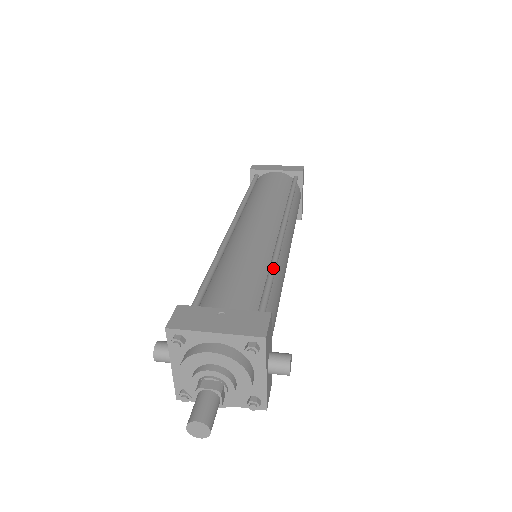
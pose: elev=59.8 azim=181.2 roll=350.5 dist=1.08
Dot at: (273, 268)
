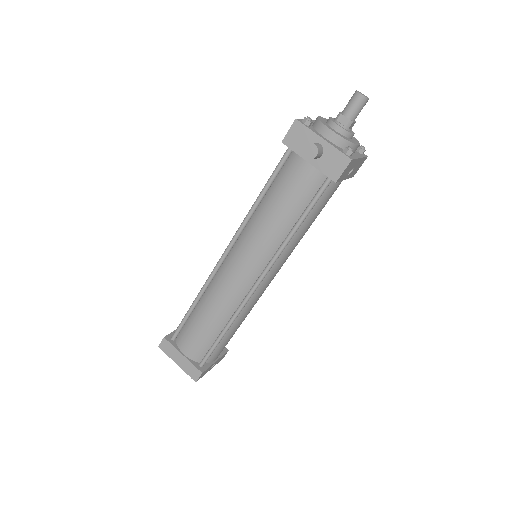
Dot at: occluded
